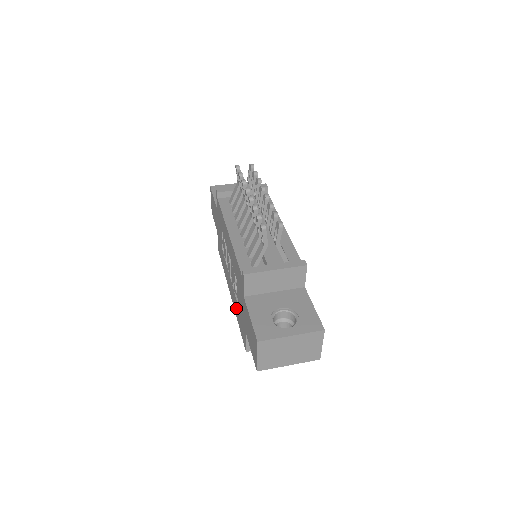
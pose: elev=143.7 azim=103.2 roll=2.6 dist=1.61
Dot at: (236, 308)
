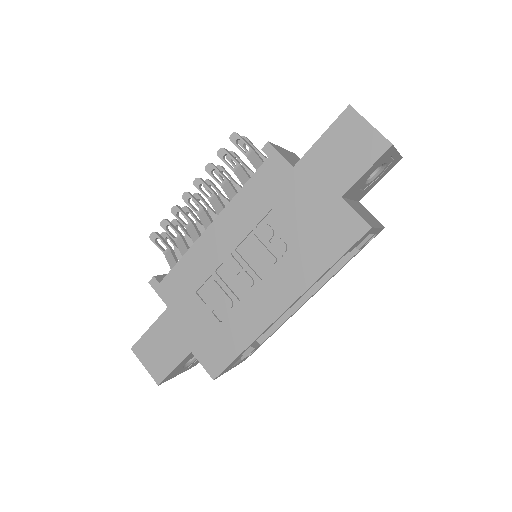
Dot at: (306, 261)
